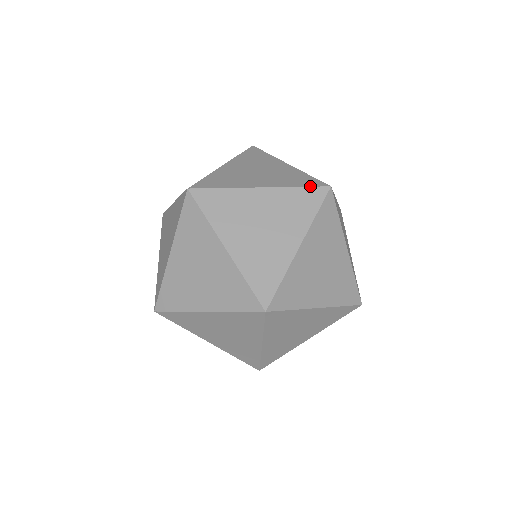
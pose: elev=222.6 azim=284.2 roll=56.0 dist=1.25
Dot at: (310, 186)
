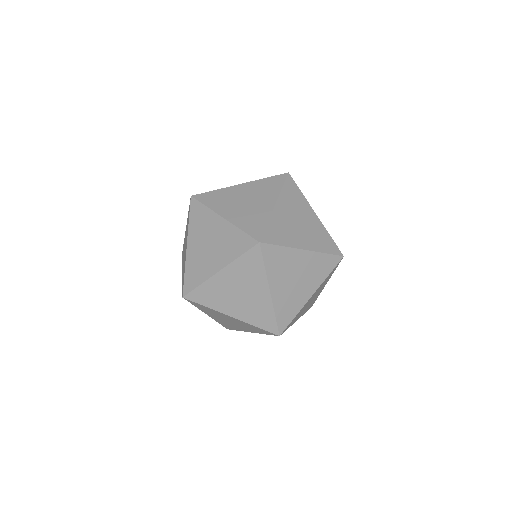
Dot at: (333, 254)
